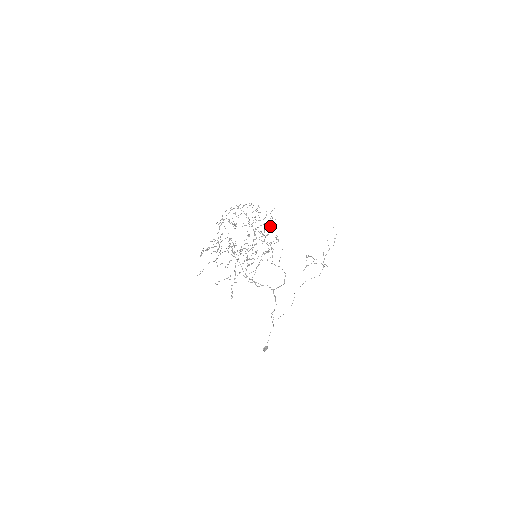
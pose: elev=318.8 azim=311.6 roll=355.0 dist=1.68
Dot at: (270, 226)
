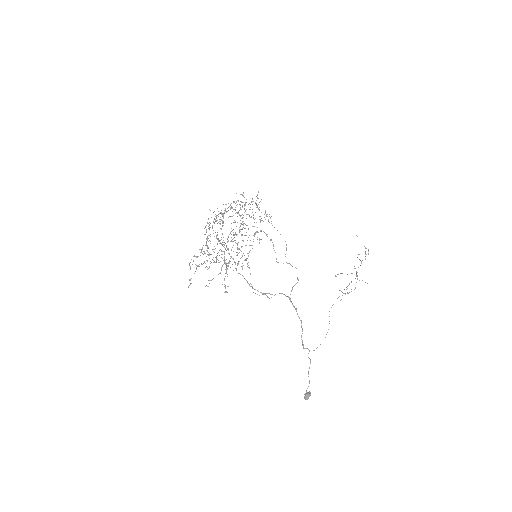
Dot at: (258, 208)
